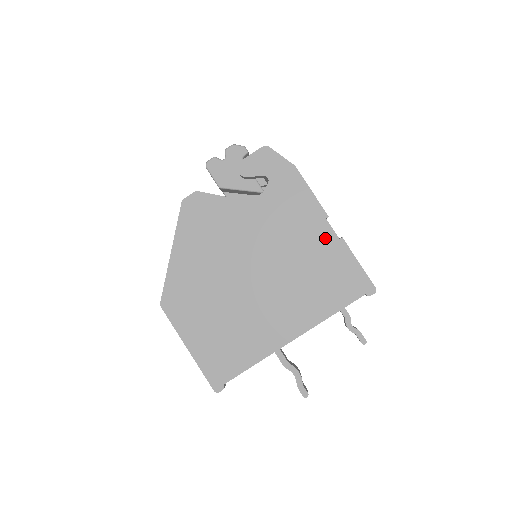
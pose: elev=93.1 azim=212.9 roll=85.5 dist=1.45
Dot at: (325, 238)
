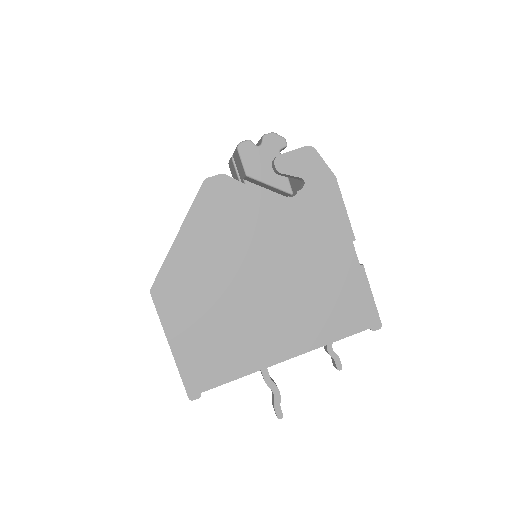
Dot at: (346, 261)
